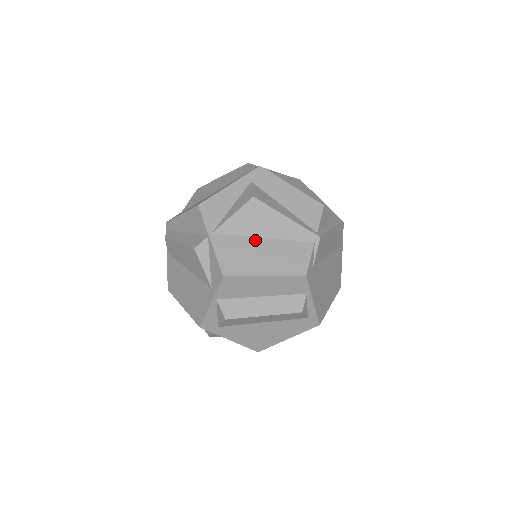
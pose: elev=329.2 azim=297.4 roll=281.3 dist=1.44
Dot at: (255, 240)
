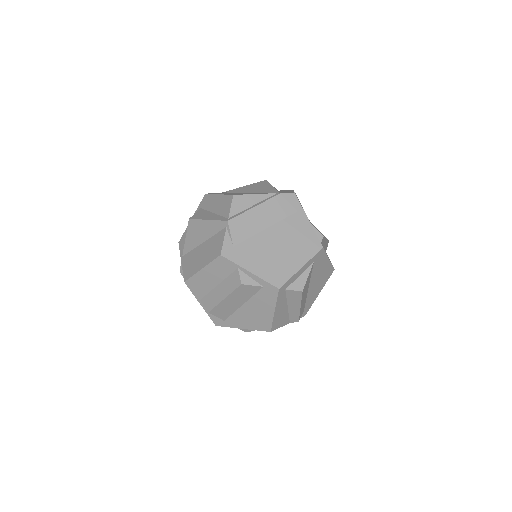
Dot at: (199, 247)
